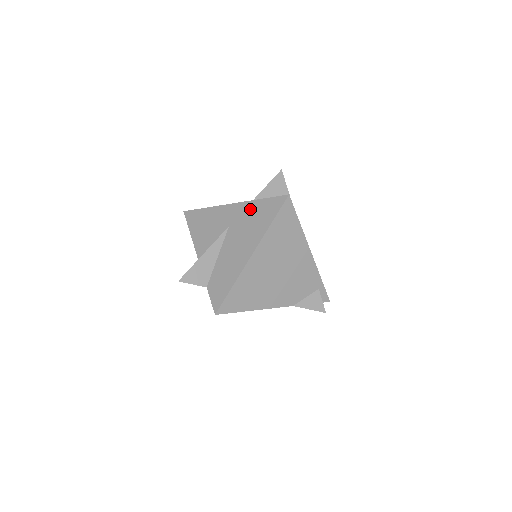
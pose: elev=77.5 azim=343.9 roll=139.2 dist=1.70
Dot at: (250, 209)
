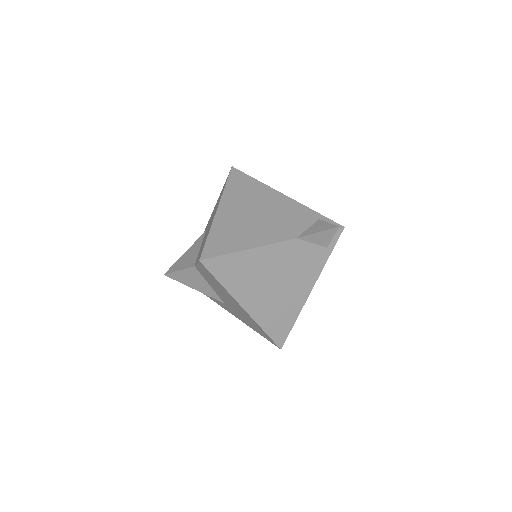
Dot at: (215, 206)
